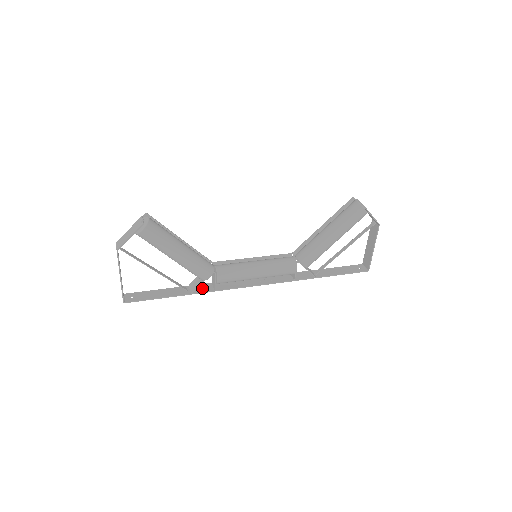
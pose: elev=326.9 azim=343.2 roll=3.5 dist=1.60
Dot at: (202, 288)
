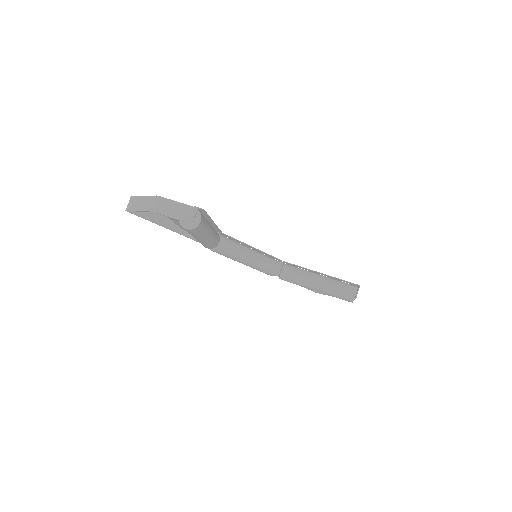
Dot at: occluded
